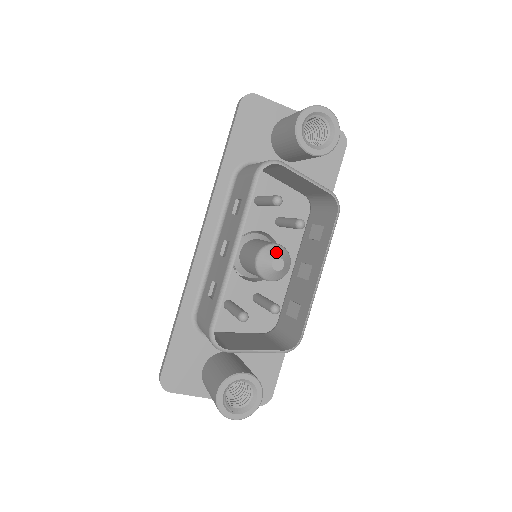
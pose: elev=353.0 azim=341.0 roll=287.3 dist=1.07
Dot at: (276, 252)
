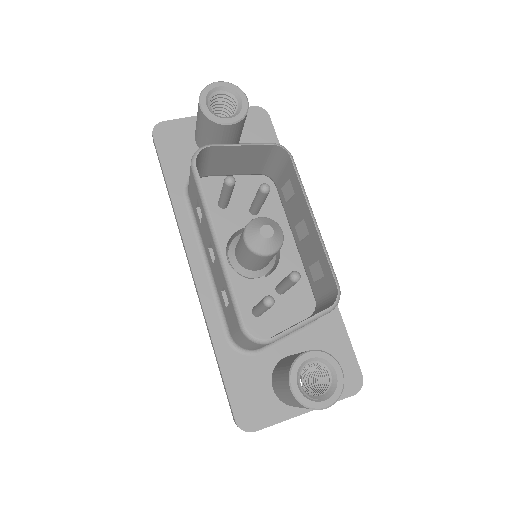
Dot at: (258, 223)
